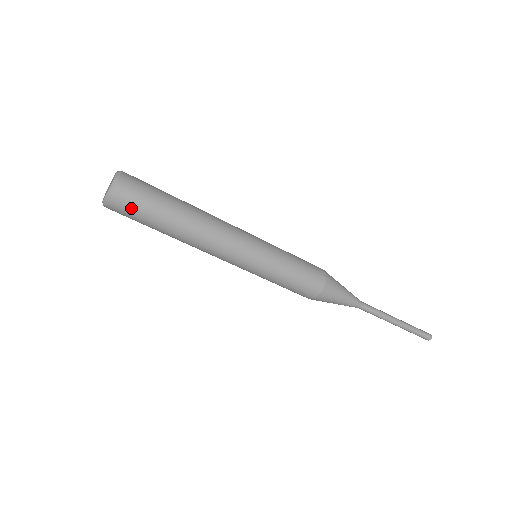
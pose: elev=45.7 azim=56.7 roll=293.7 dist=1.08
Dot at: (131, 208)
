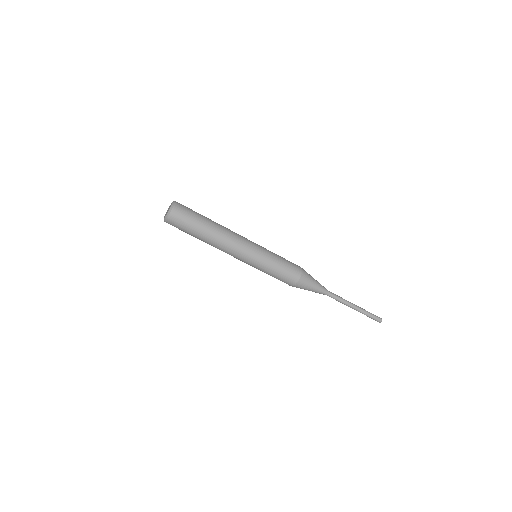
Dot at: (179, 224)
